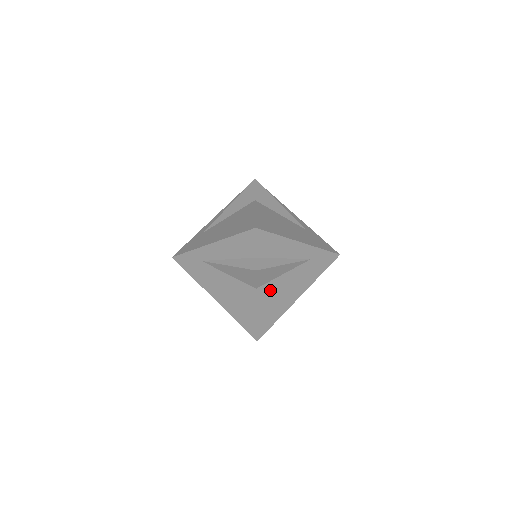
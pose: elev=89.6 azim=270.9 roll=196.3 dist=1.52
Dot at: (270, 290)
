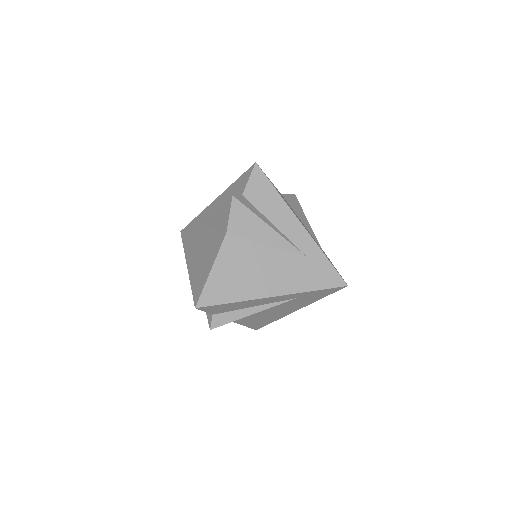
Dot at: (241, 251)
